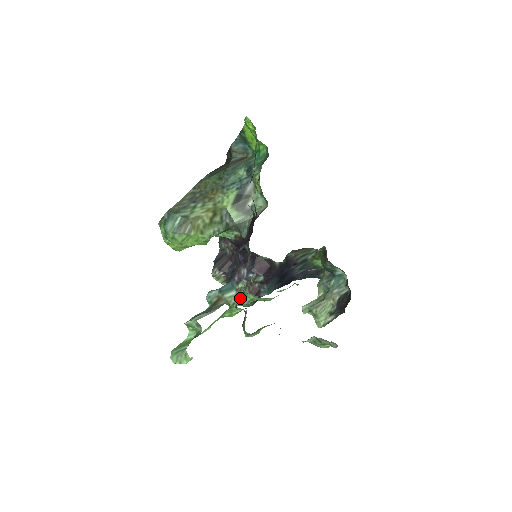
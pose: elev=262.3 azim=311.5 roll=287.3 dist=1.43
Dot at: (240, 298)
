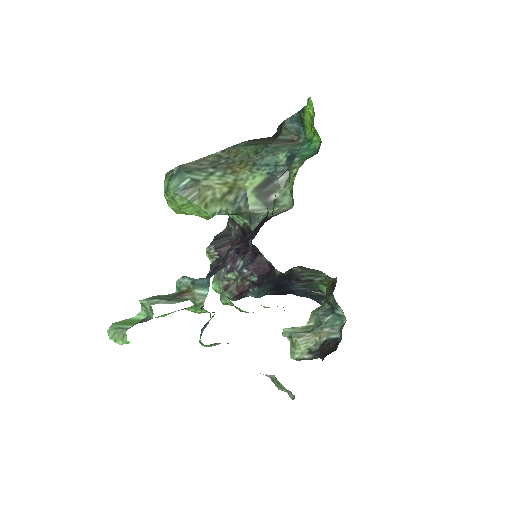
Dot at: (224, 288)
